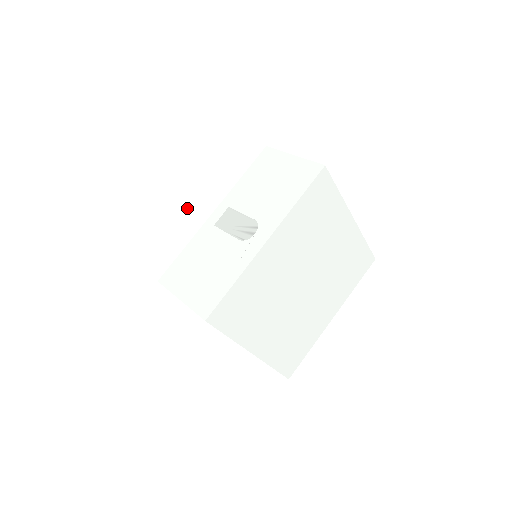
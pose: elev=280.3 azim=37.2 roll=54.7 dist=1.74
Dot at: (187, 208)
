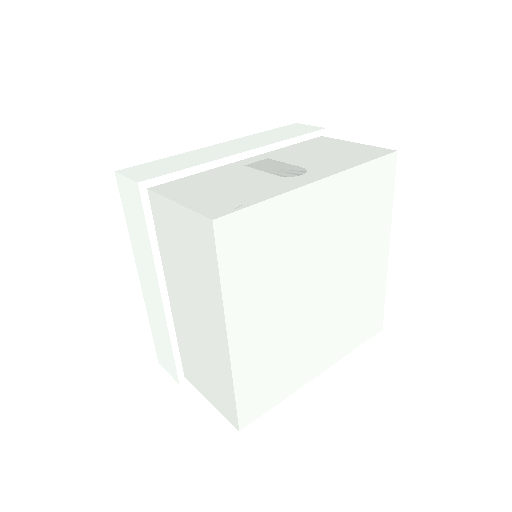
Dot at: (213, 148)
